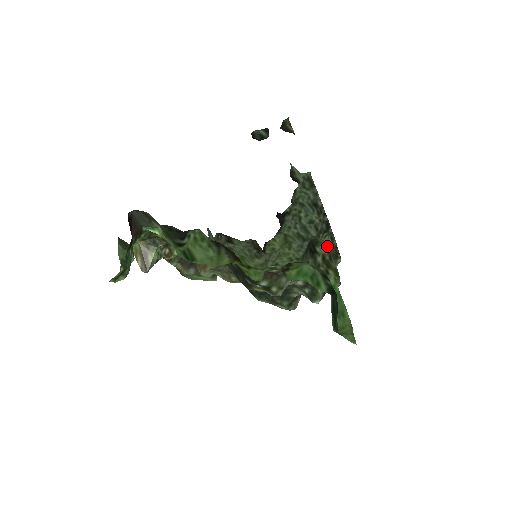
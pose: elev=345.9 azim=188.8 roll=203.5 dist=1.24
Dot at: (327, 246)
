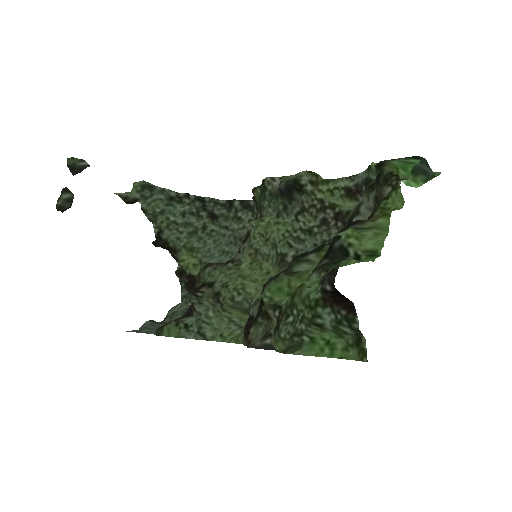
Dot at: (306, 172)
